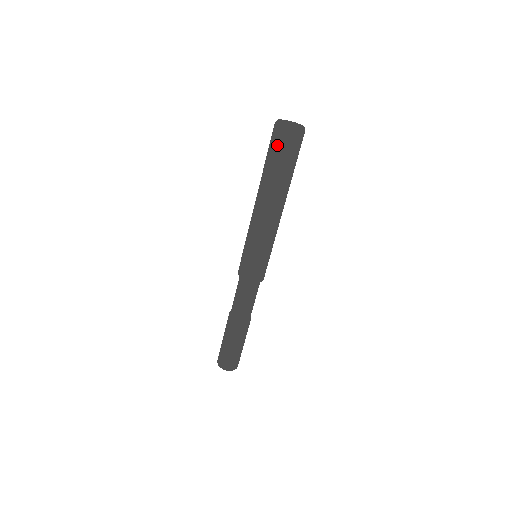
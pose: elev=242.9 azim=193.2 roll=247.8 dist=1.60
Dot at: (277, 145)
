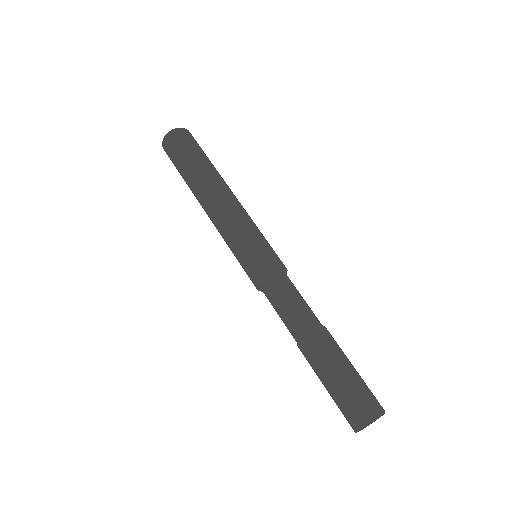
Dot at: (181, 144)
